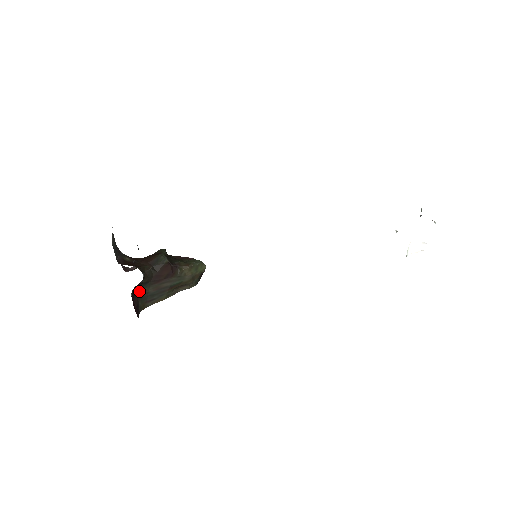
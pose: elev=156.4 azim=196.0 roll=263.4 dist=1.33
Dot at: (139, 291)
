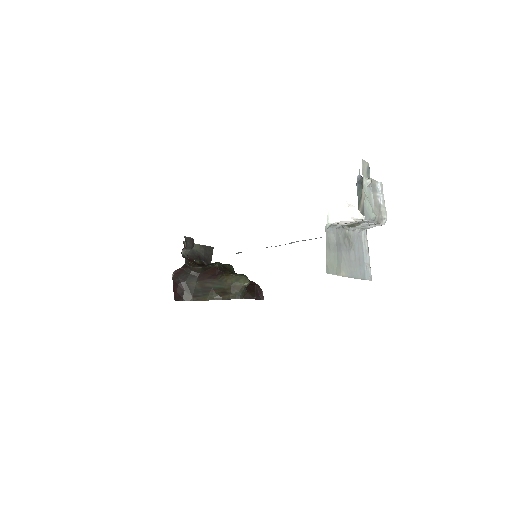
Dot at: (187, 282)
